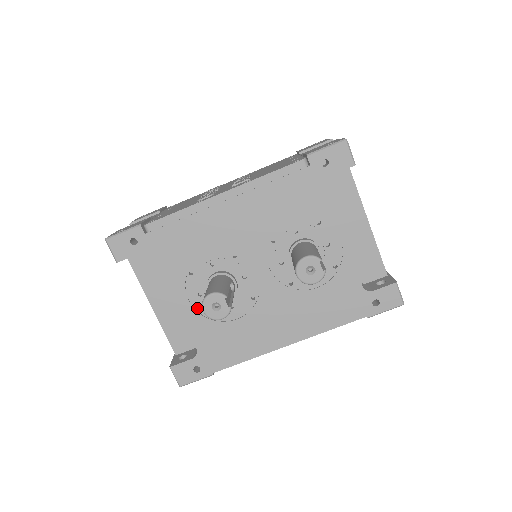
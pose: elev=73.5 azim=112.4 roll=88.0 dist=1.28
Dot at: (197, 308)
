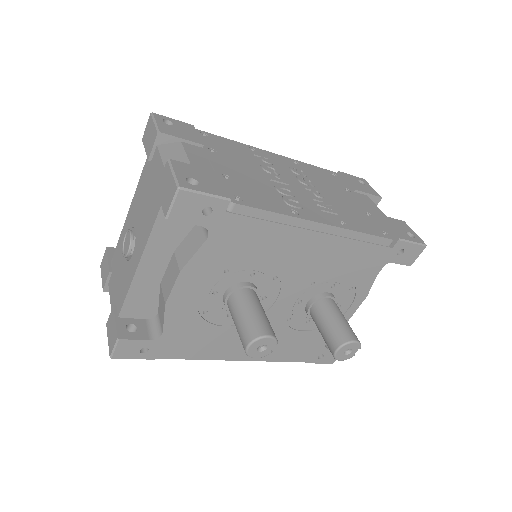
Dot at: (199, 302)
